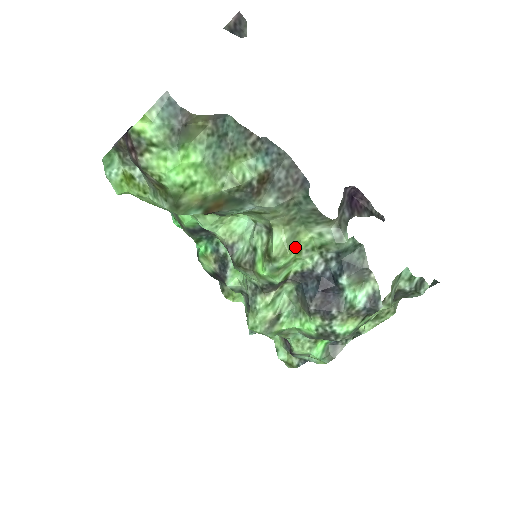
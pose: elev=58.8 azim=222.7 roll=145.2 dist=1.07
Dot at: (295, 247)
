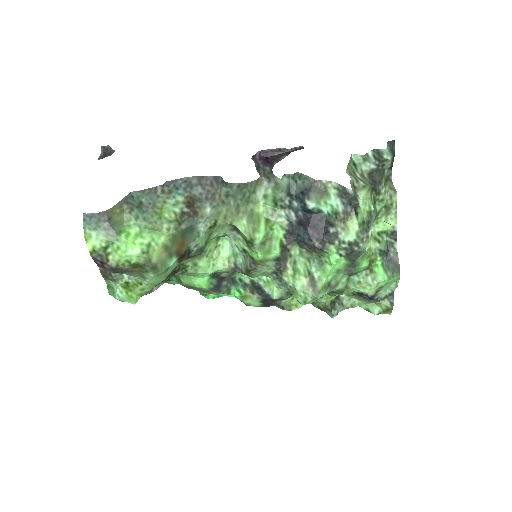
Dot at: (258, 220)
